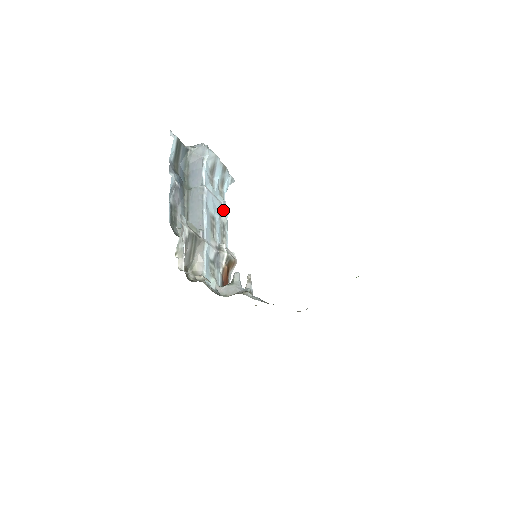
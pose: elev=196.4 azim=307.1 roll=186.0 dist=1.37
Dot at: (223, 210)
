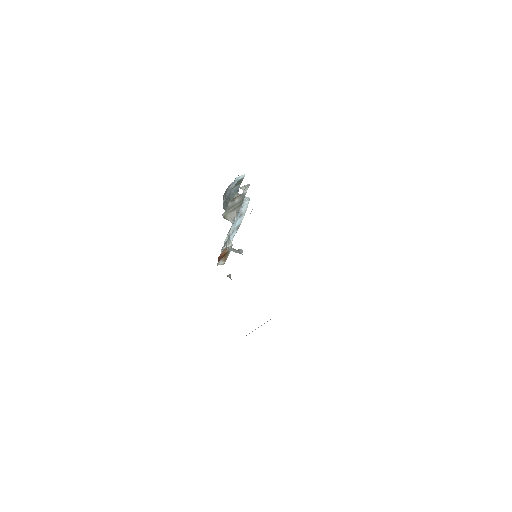
Dot at: occluded
